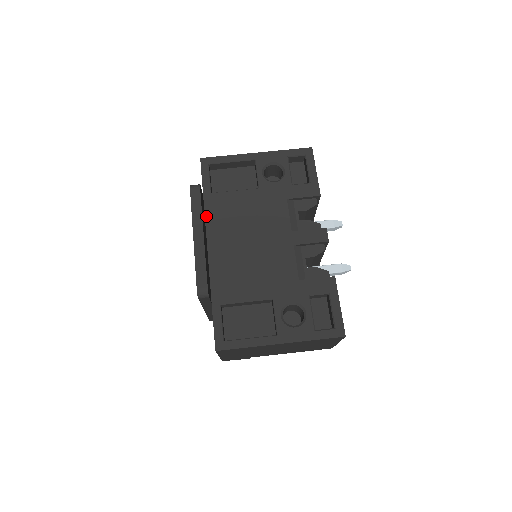
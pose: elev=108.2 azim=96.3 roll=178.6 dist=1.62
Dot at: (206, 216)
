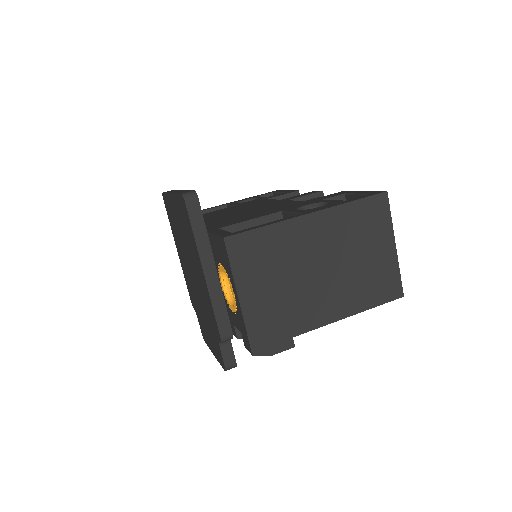
Dot at: occluded
